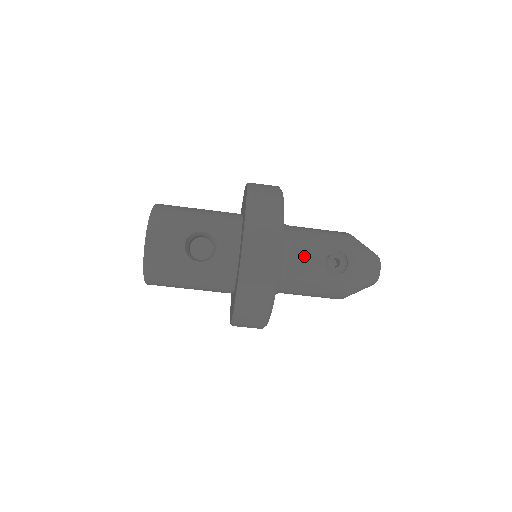
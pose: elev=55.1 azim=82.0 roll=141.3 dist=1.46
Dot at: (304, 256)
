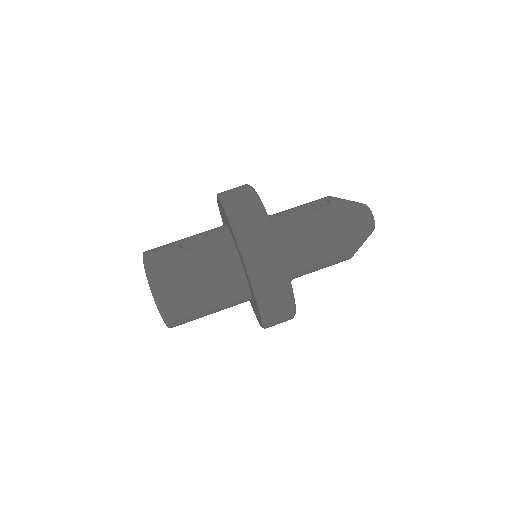
Dot at: (288, 213)
